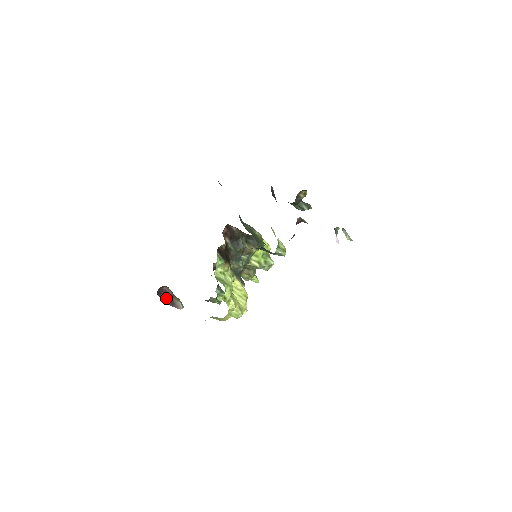
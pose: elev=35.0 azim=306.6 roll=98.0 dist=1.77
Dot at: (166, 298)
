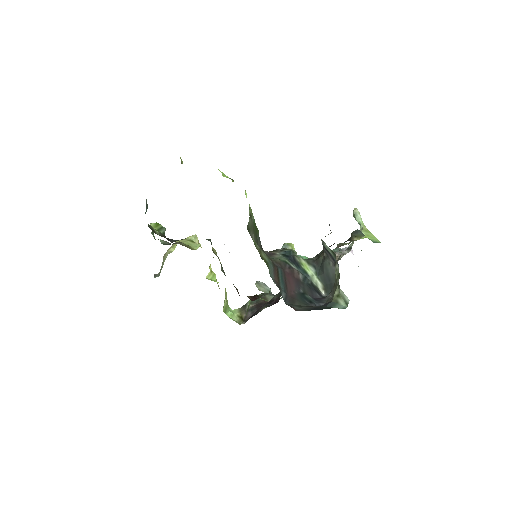
Dot at: occluded
